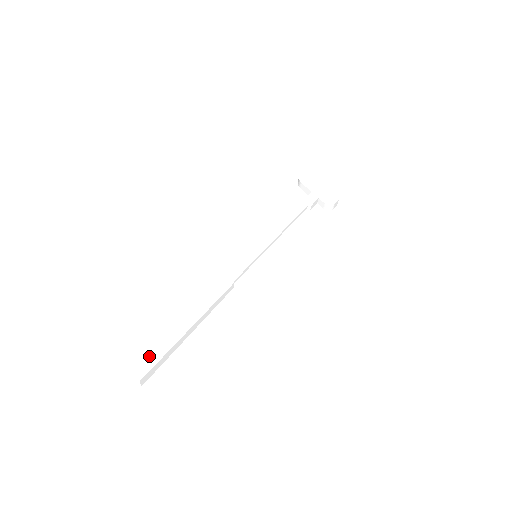
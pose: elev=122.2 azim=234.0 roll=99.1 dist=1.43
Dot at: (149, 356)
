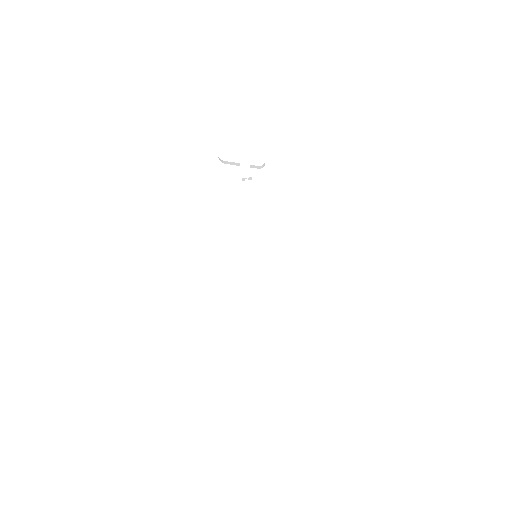
Dot at: (270, 387)
